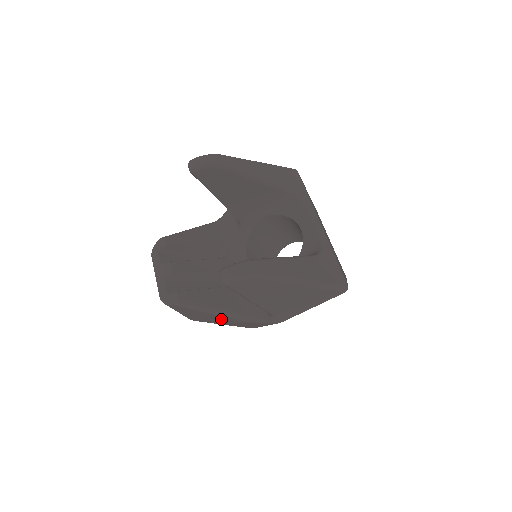
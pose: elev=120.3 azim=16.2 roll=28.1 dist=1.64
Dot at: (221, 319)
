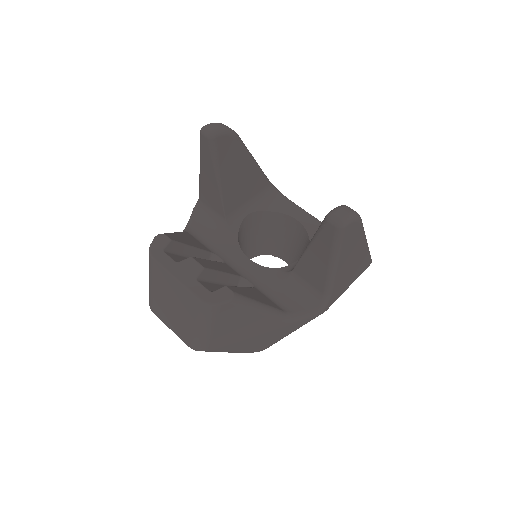
Dot at: (258, 328)
